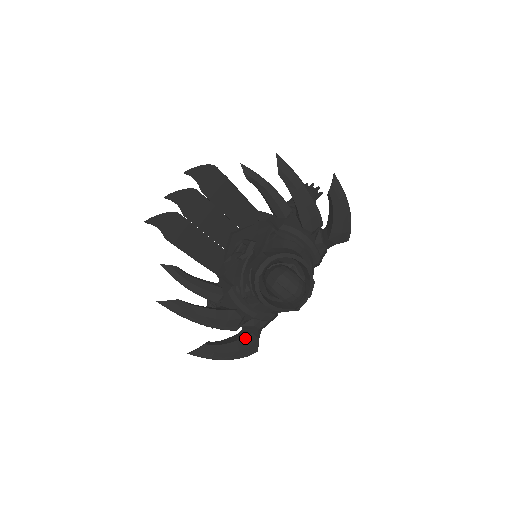
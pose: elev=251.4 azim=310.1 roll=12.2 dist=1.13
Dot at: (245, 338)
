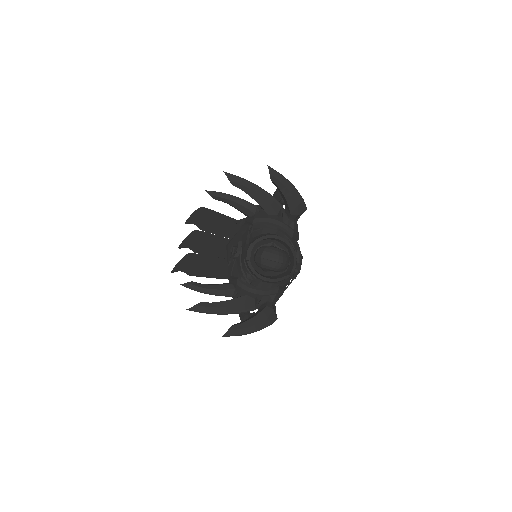
Dot at: (262, 311)
